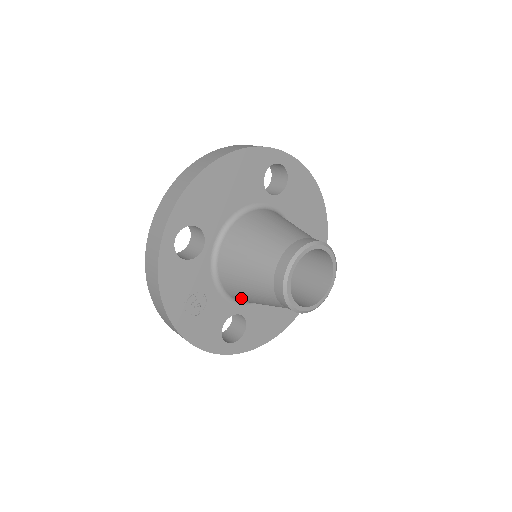
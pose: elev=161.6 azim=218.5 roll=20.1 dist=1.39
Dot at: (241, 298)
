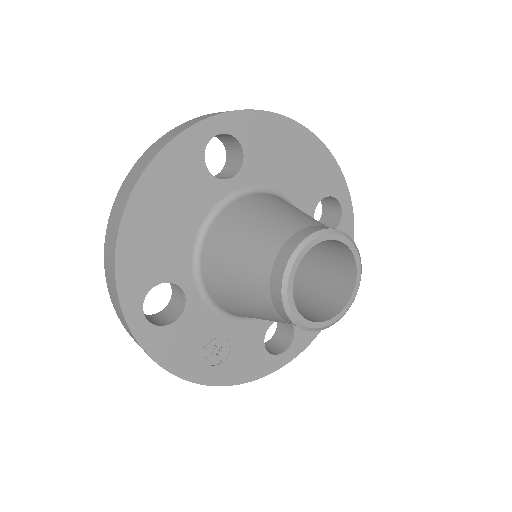
Dot at: occluded
